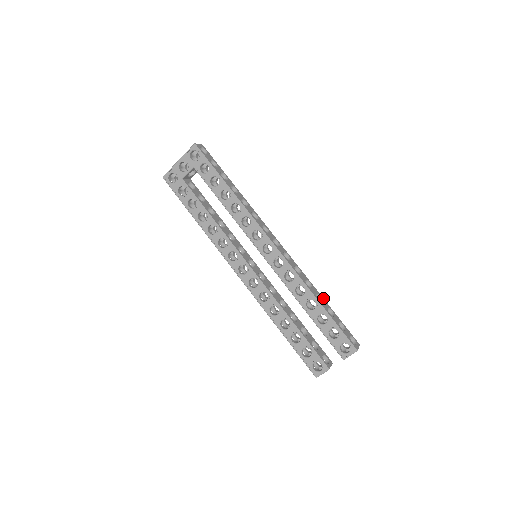
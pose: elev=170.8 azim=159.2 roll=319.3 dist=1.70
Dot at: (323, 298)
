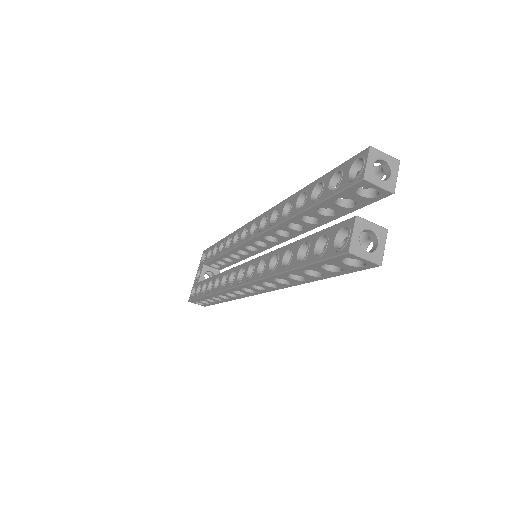
Dot at: occluded
